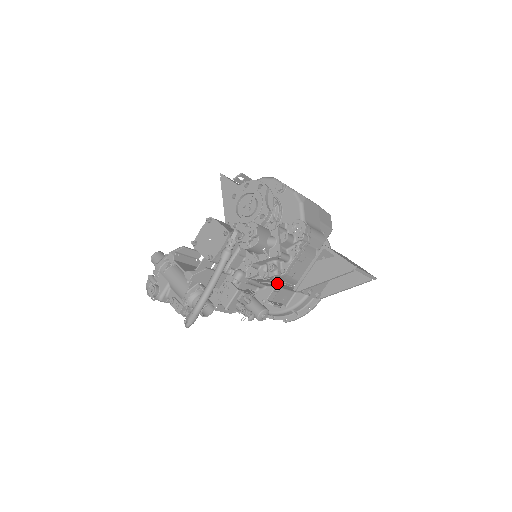
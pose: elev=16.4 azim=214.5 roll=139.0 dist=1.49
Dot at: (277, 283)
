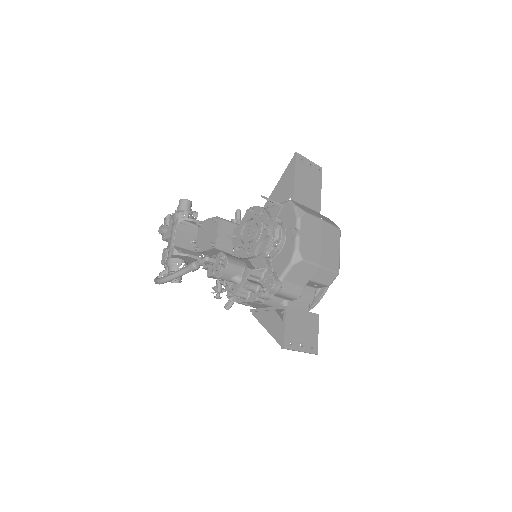
Dot at: (229, 304)
